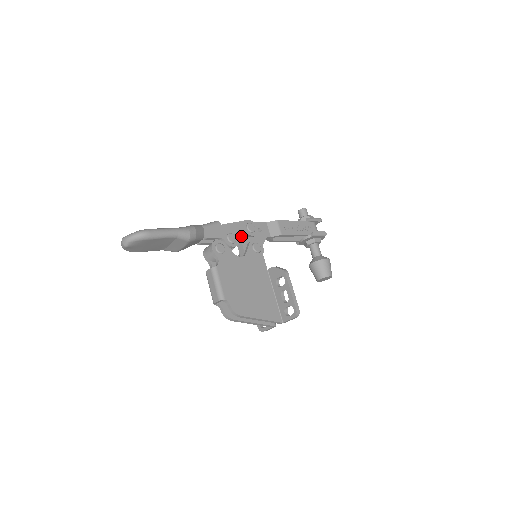
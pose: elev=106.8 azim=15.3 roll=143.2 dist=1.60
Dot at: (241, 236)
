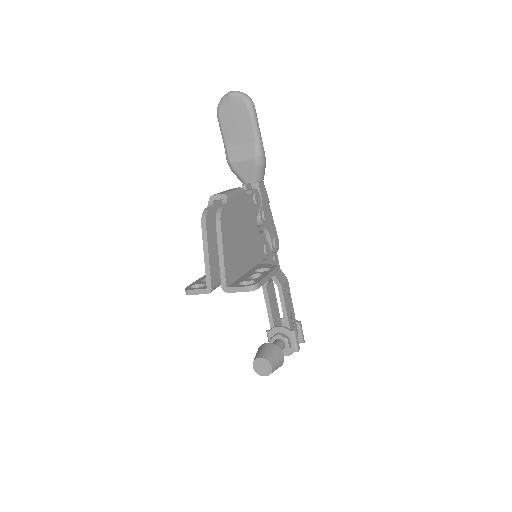
Dot at: (268, 229)
